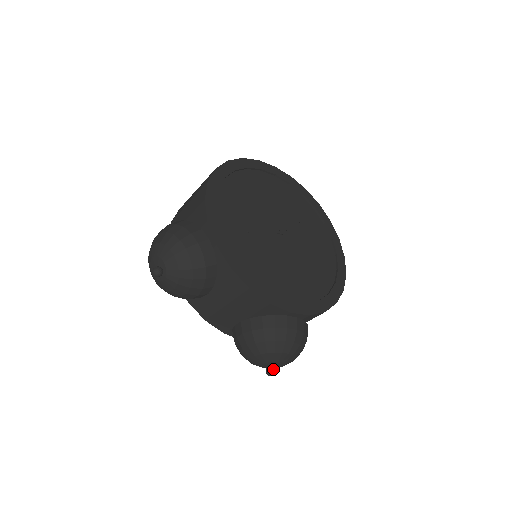
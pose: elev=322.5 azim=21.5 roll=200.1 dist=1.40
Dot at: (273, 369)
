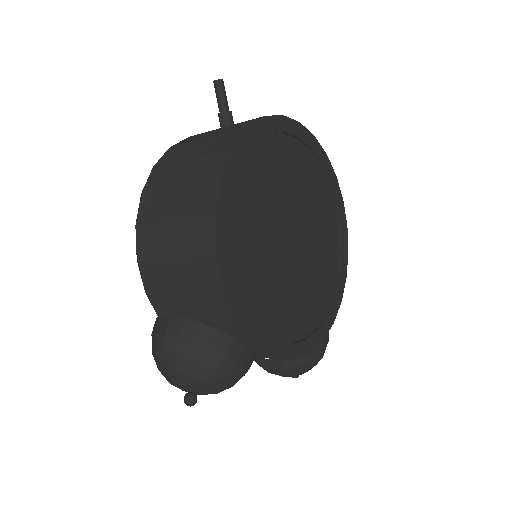
Dot at: occluded
